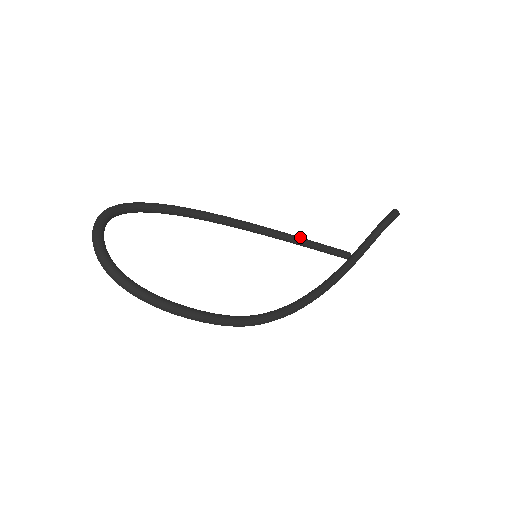
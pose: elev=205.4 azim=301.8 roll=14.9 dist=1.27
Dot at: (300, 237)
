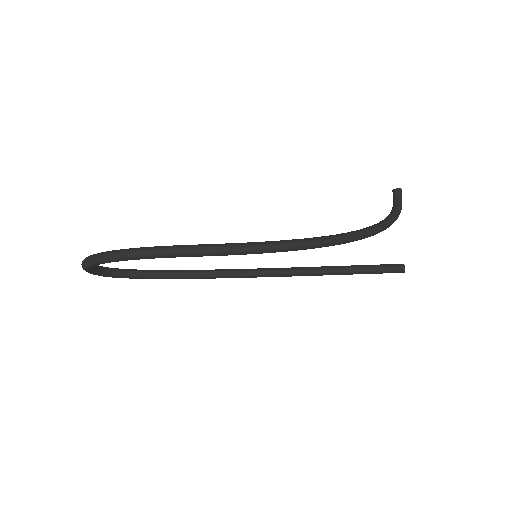
Dot at: (327, 267)
